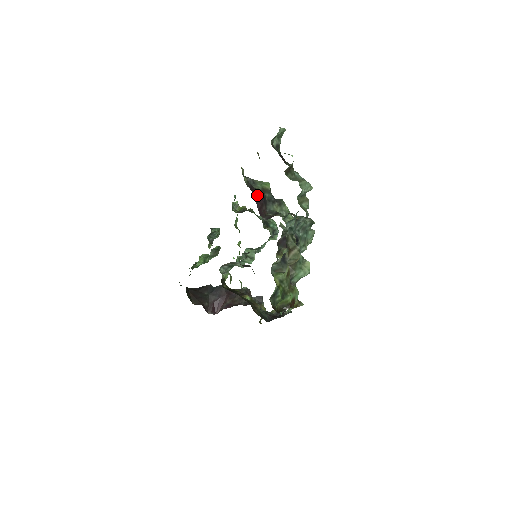
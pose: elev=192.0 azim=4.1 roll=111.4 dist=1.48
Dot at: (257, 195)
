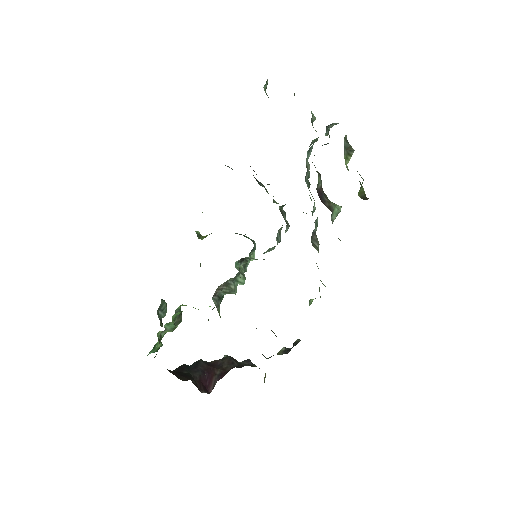
Dot at: (250, 166)
